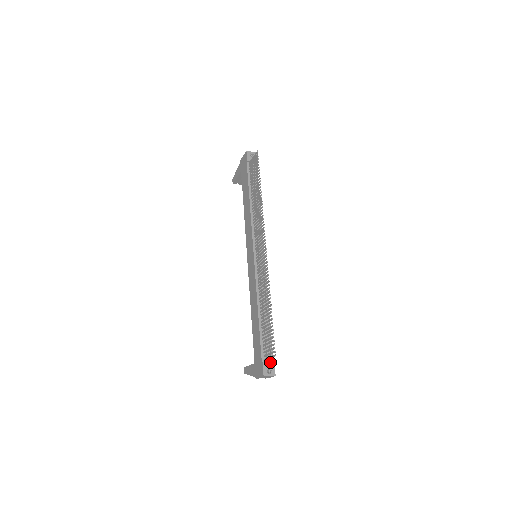
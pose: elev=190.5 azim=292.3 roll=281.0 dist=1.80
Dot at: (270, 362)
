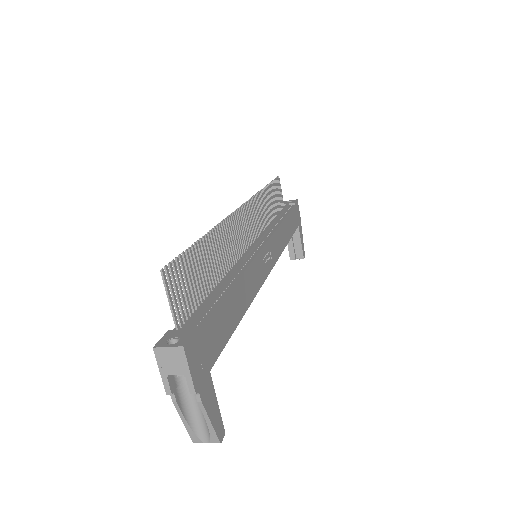
Dot at: (186, 329)
